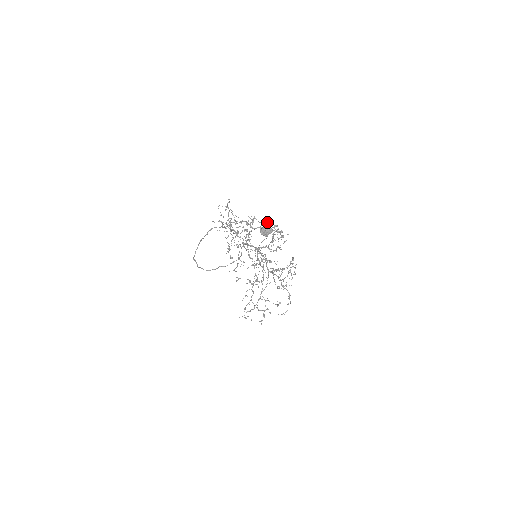
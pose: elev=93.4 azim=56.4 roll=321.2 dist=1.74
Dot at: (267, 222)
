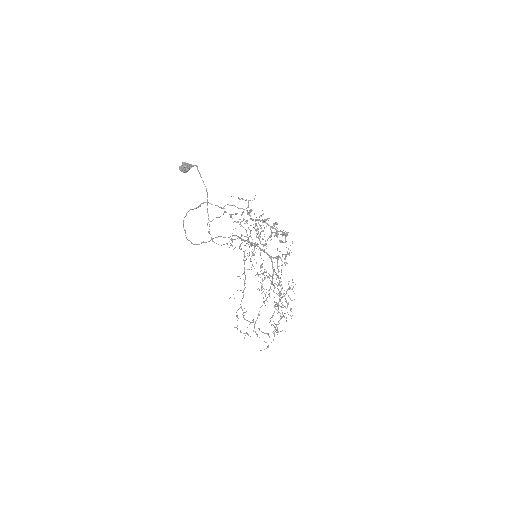
Dot at: occluded
